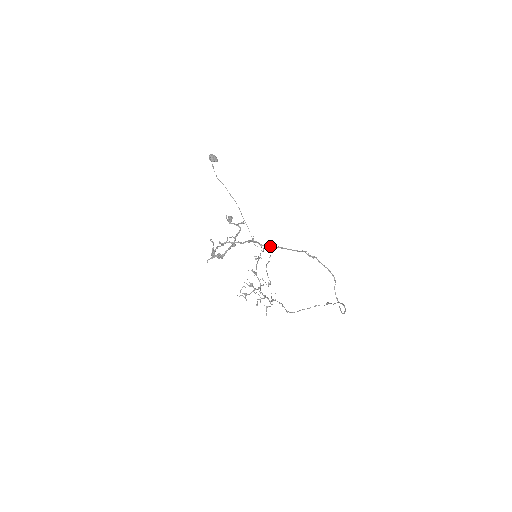
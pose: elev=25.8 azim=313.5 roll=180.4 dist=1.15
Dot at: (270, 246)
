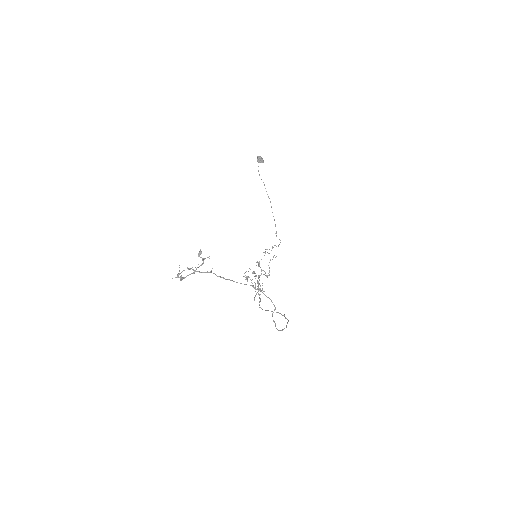
Dot at: (223, 278)
